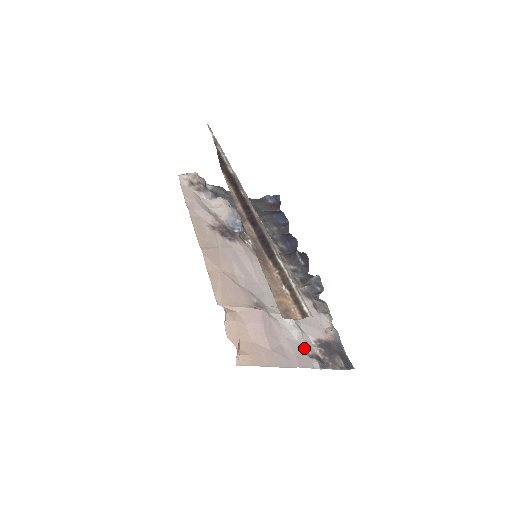
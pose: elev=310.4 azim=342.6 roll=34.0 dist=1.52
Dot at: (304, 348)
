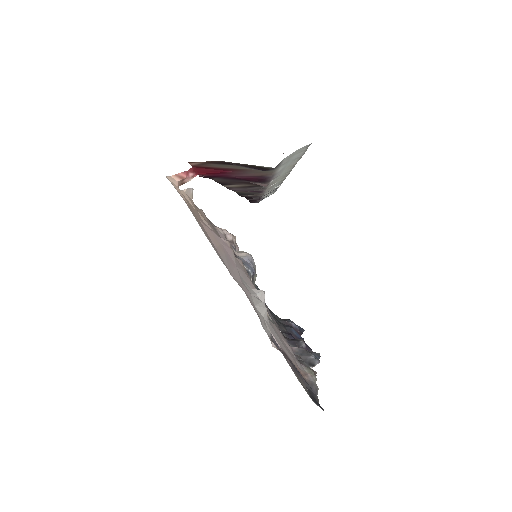
Dot at: (259, 317)
